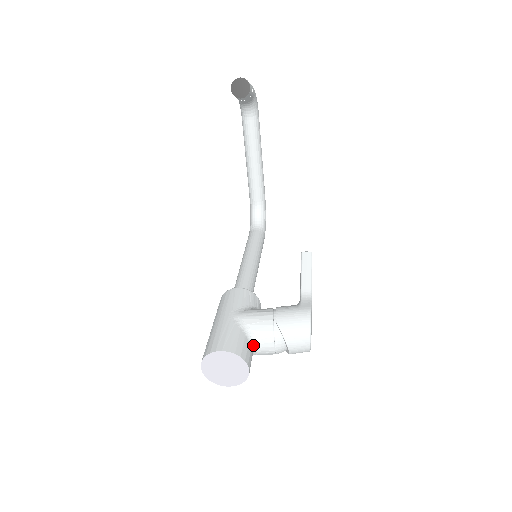
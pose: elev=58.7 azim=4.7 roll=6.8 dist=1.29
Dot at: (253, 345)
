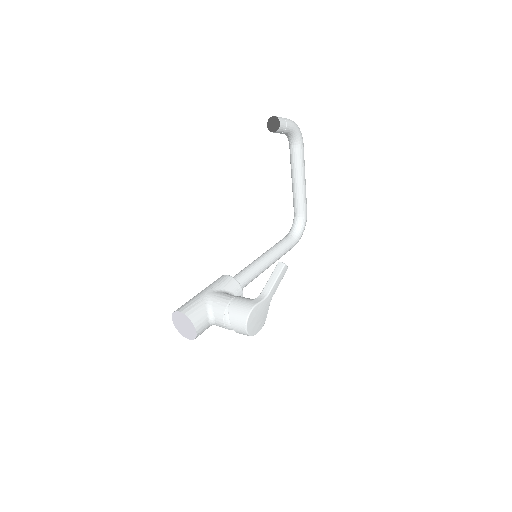
Dot at: (210, 317)
